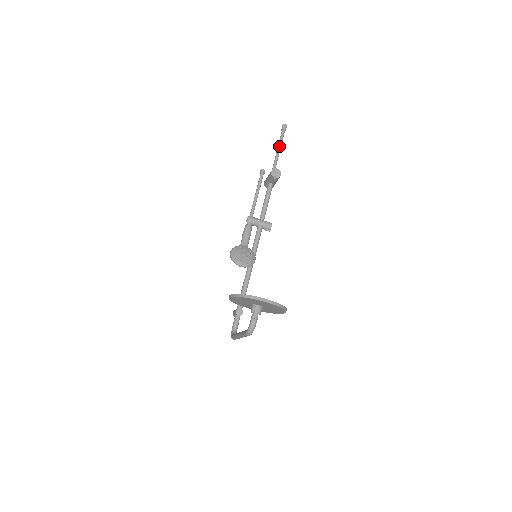
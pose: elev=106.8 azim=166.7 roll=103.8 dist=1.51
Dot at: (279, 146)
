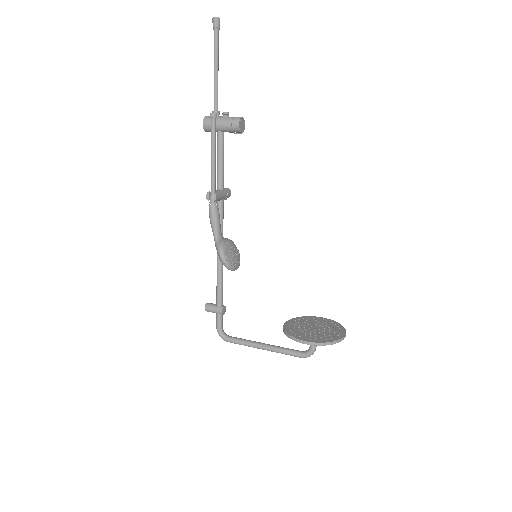
Dot at: (218, 62)
